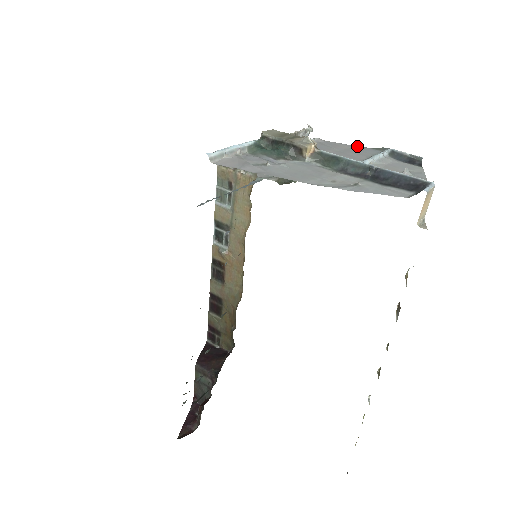
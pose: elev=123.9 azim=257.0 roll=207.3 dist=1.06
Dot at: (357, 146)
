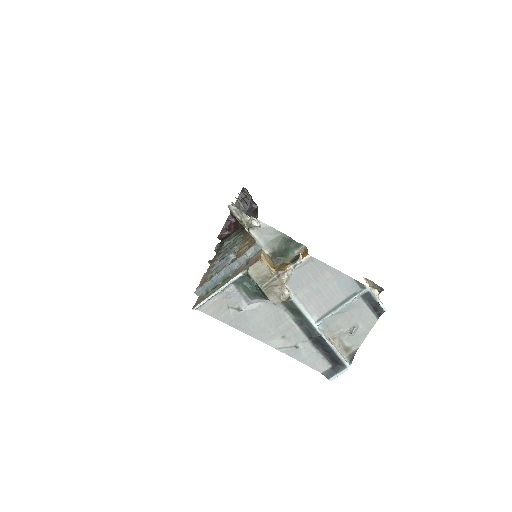
Dot at: (343, 273)
